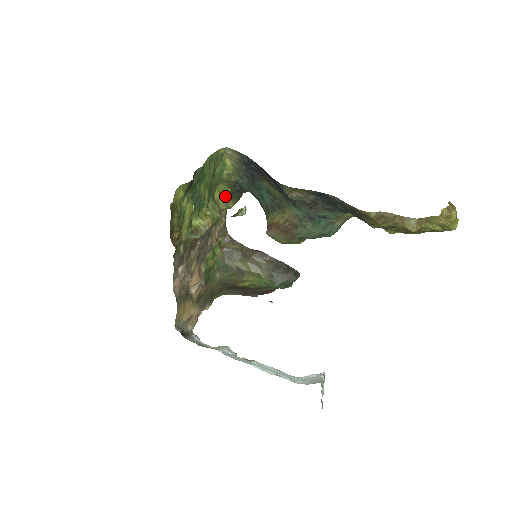
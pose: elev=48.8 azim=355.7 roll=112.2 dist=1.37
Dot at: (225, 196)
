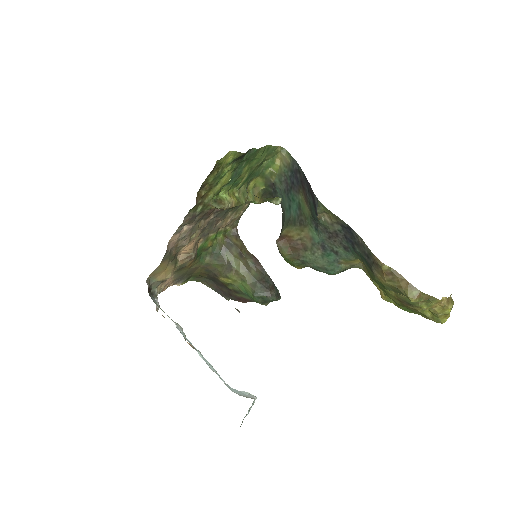
Dot at: (257, 190)
